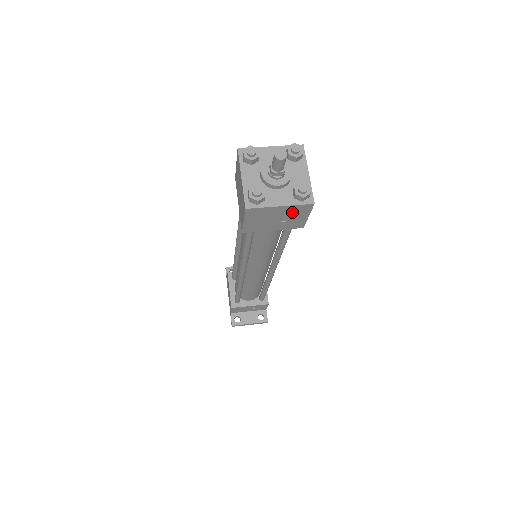
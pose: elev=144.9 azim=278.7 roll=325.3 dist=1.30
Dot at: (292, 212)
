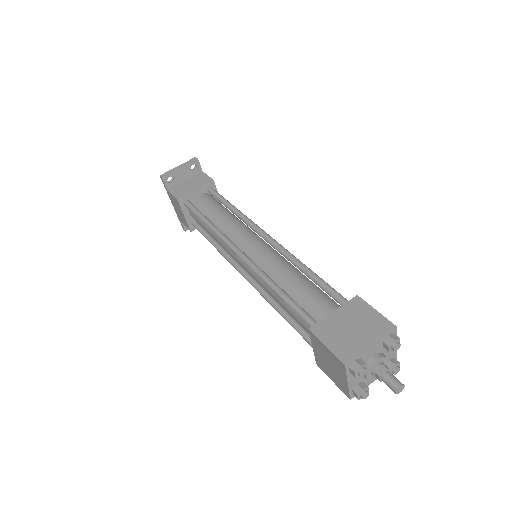
Dot at: occluded
